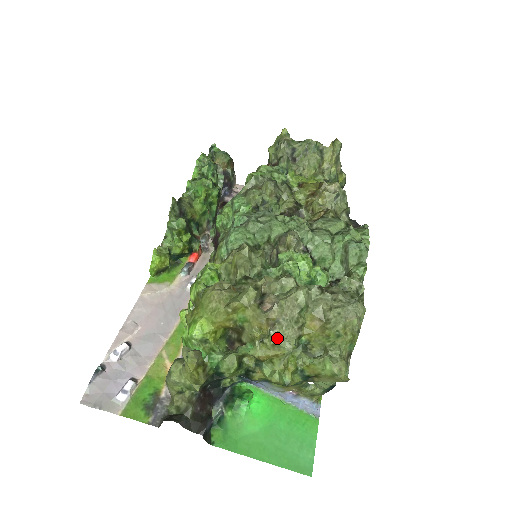
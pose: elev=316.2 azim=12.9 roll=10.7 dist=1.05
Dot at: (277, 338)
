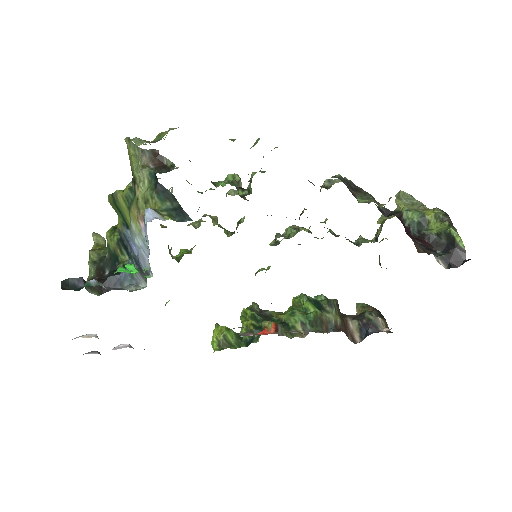
Dot at: occluded
